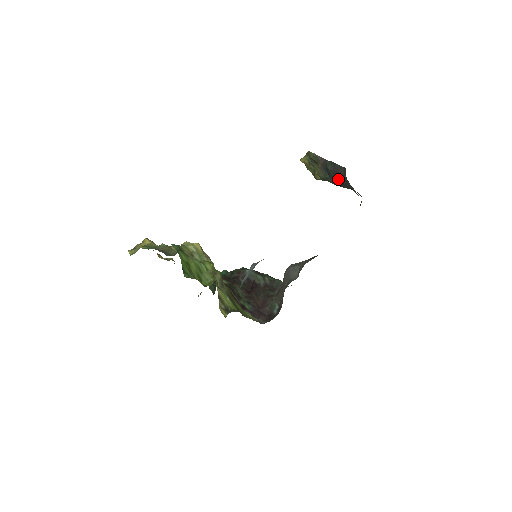
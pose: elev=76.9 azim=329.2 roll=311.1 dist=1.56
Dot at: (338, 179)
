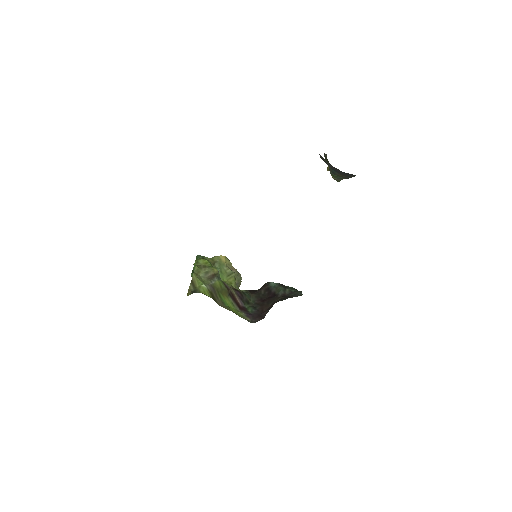
Dot at: (330, 165)
